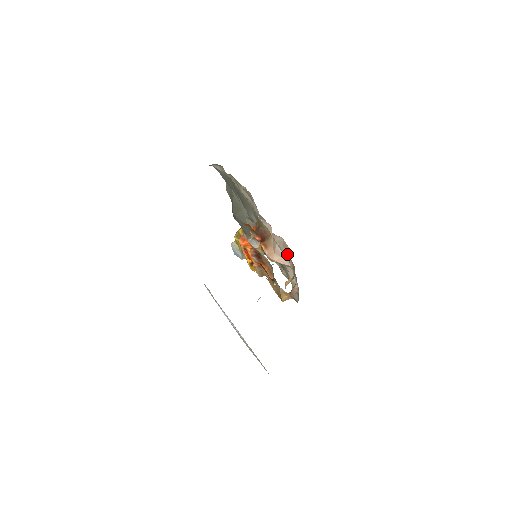
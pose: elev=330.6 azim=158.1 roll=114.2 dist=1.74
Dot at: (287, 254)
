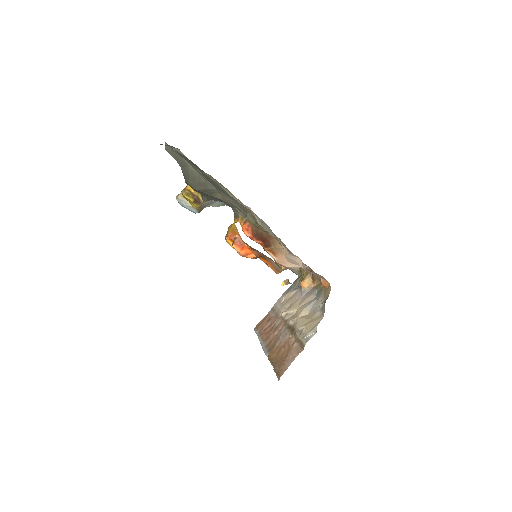
Dot at: (309, 267)
